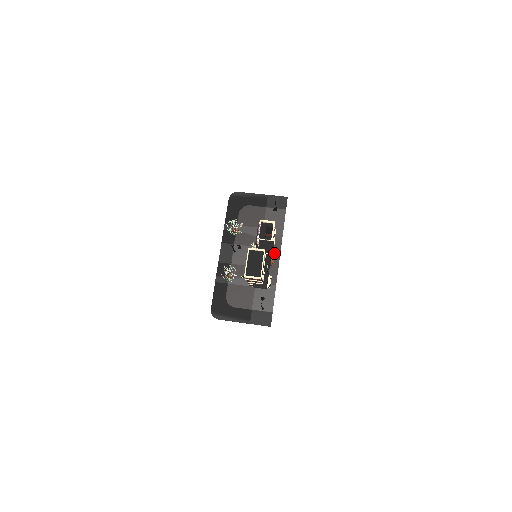
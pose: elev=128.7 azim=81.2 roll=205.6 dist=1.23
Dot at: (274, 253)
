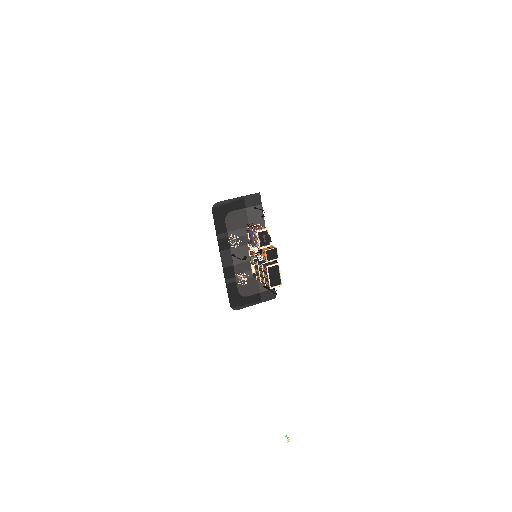
Dot at: occluded
